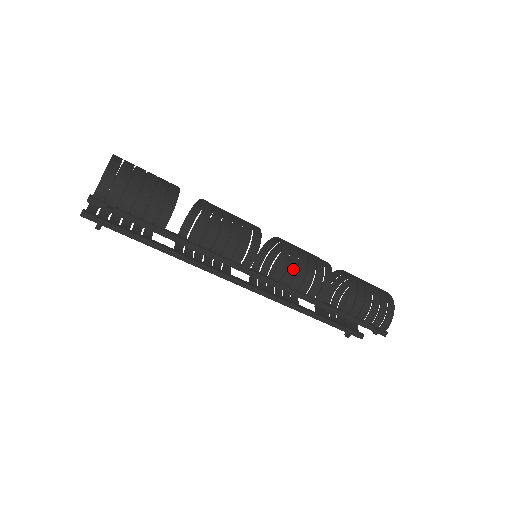
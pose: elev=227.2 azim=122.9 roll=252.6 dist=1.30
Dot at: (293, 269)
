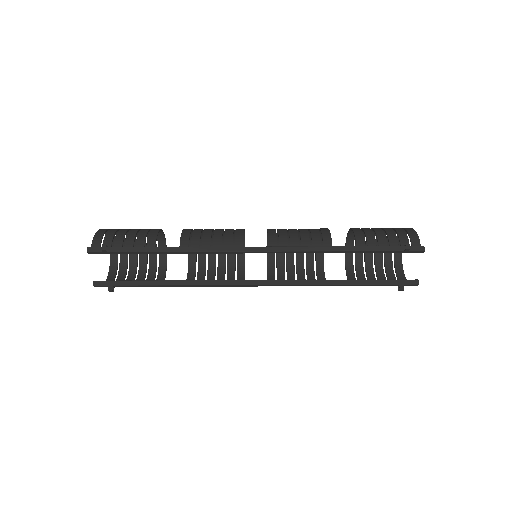
Dot at: (284, 233)
